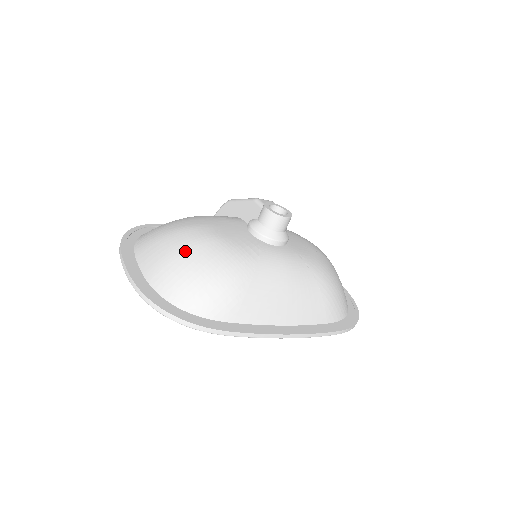
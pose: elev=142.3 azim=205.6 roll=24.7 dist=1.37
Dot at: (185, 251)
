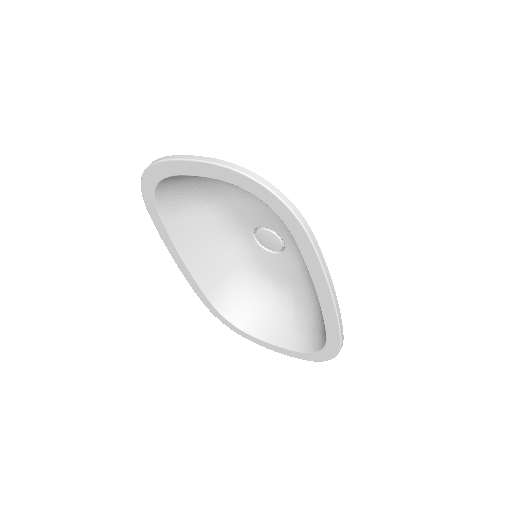
Dot at: occluded
